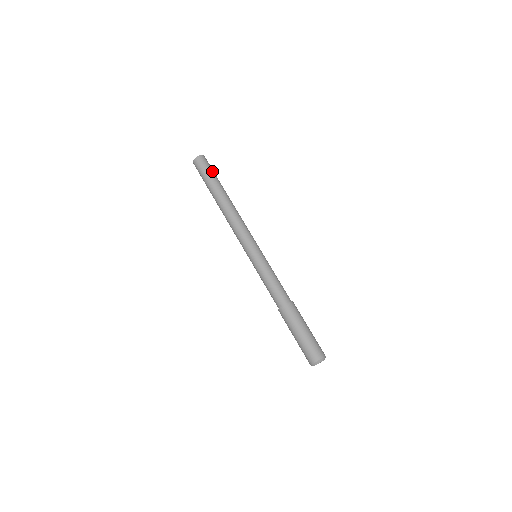
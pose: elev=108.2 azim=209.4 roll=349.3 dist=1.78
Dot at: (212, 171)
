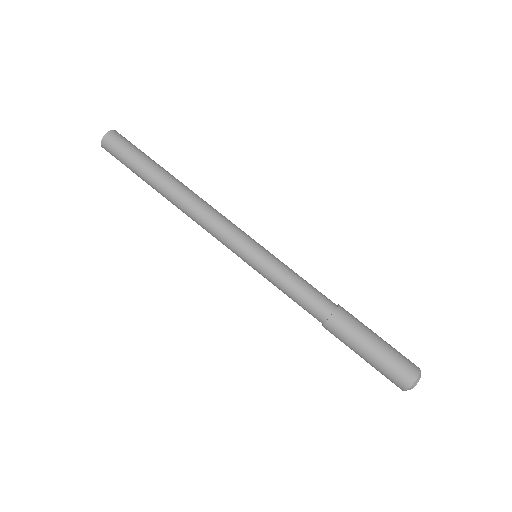
Dot at: (141, 151)
